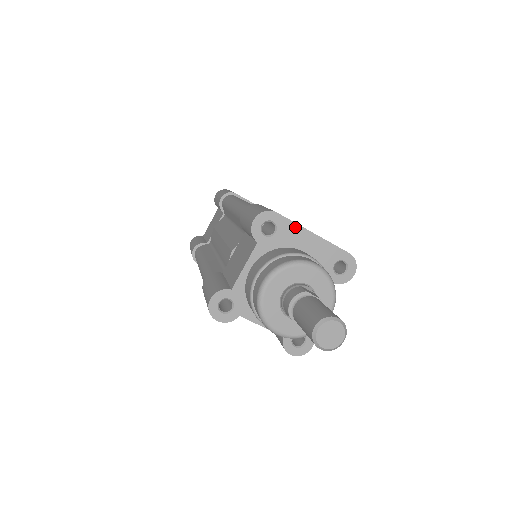
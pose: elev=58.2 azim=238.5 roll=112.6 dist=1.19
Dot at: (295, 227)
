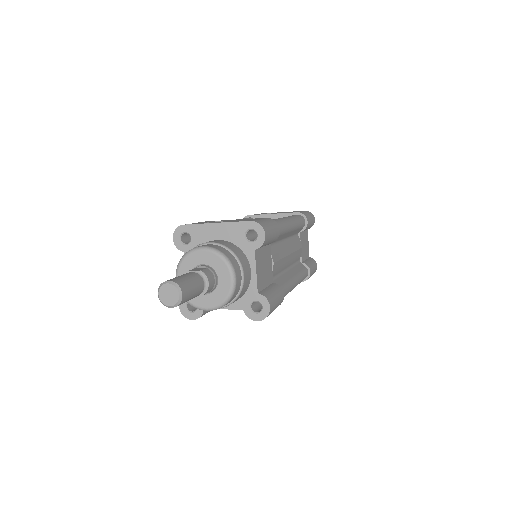
Dot at: (201, 227)
